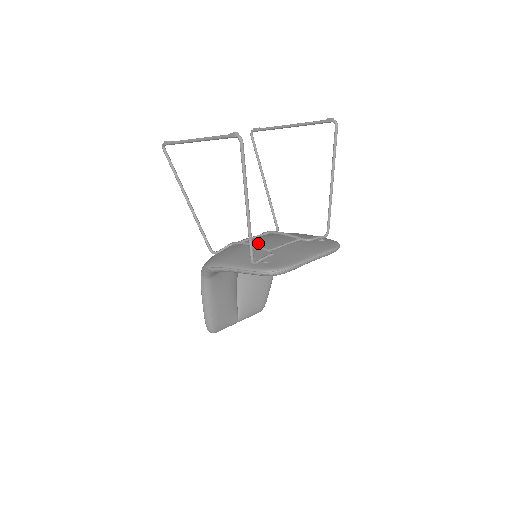
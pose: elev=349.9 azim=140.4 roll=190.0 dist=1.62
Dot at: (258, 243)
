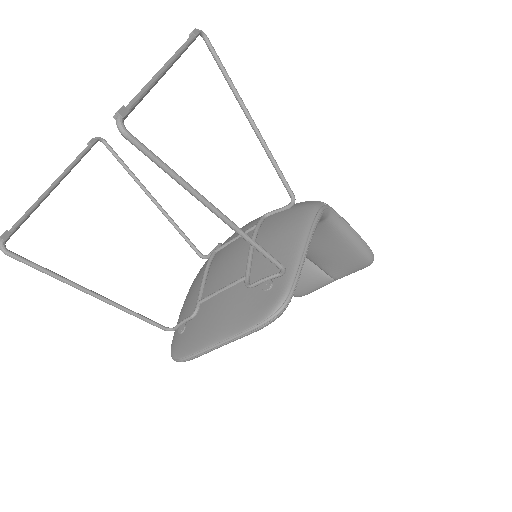
Dot at: (213, 269)
